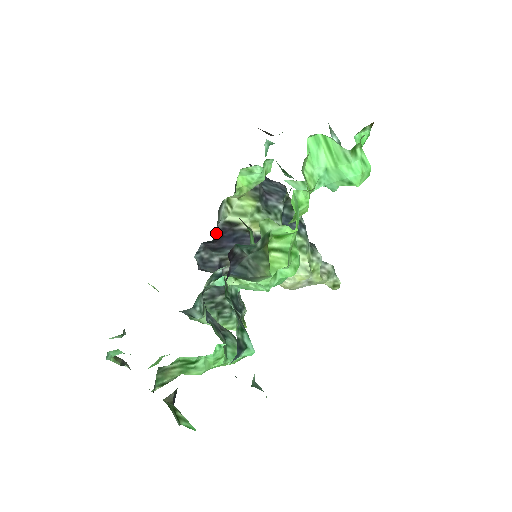
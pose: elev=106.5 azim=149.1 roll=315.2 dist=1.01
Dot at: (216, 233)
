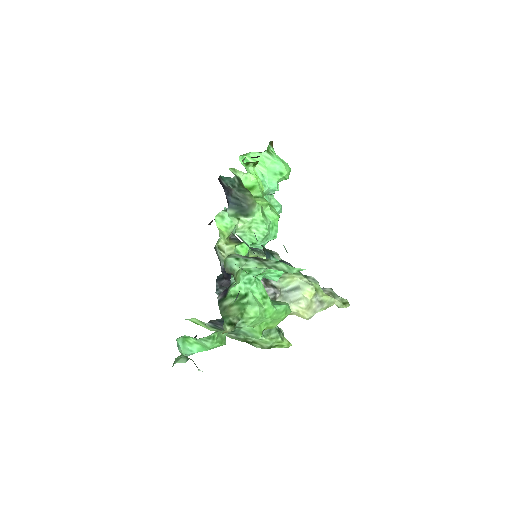
Dot at: (223, 272)
